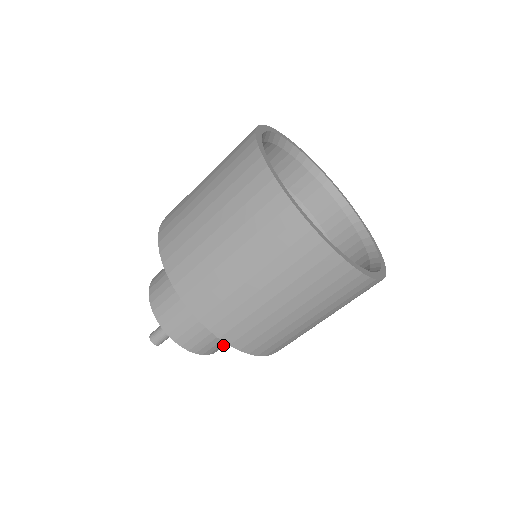
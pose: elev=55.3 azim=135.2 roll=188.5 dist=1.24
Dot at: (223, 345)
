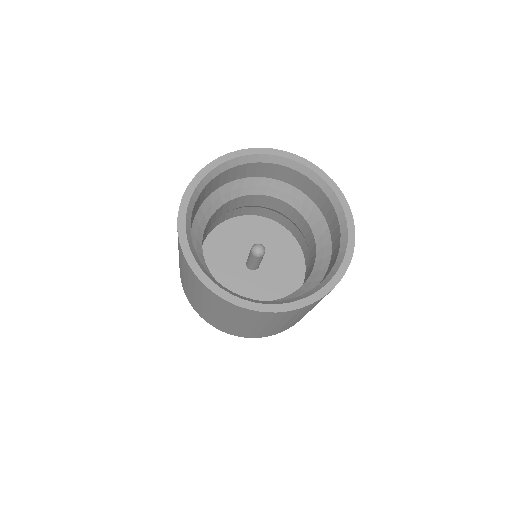
Dot at: occluded
